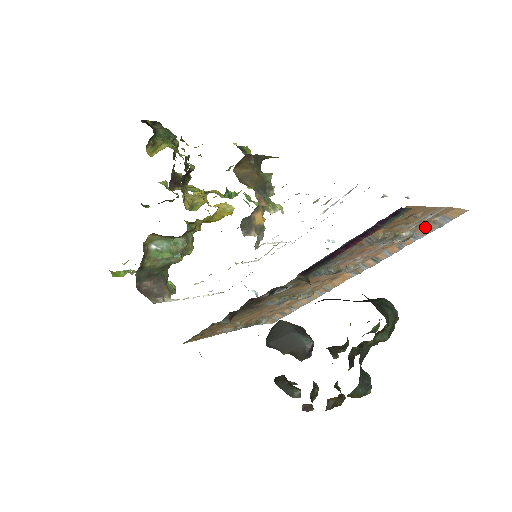
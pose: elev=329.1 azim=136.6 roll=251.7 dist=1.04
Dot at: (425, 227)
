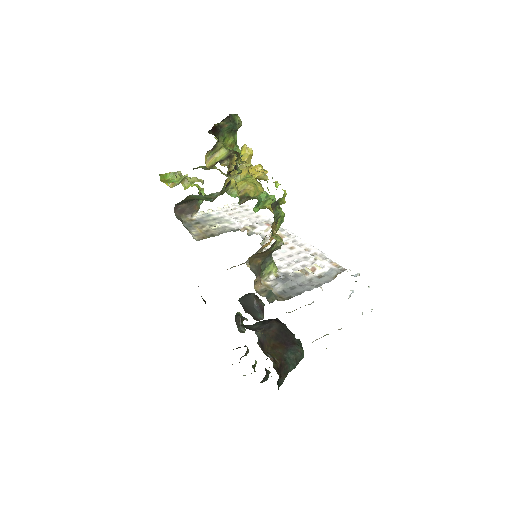
Dot at: occluded
